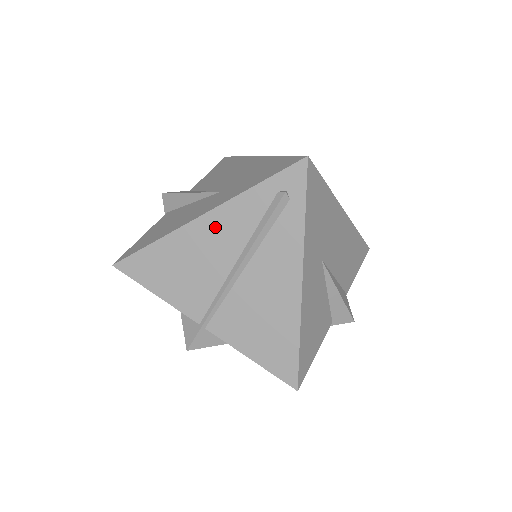
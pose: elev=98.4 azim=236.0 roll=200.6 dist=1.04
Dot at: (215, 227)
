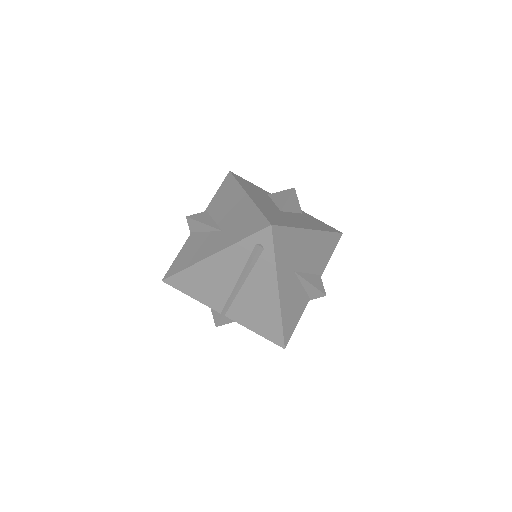
Dot at: (220, 262)
